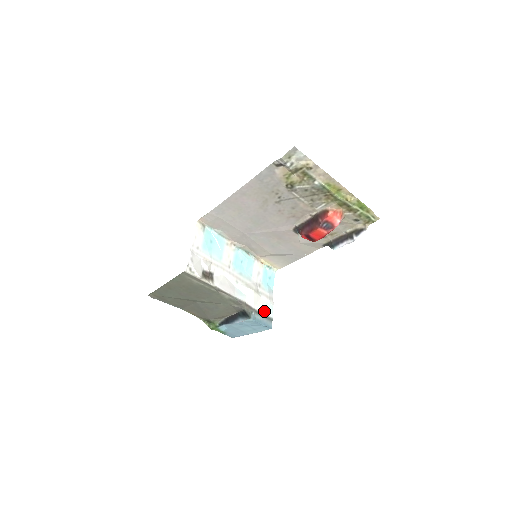
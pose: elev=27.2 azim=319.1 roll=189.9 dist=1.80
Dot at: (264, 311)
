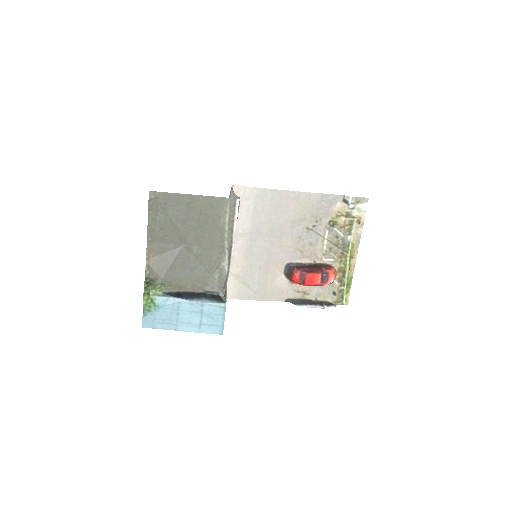
Dot at: occluded
